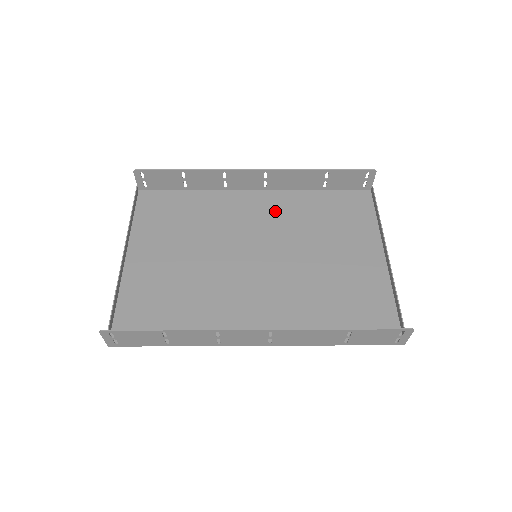
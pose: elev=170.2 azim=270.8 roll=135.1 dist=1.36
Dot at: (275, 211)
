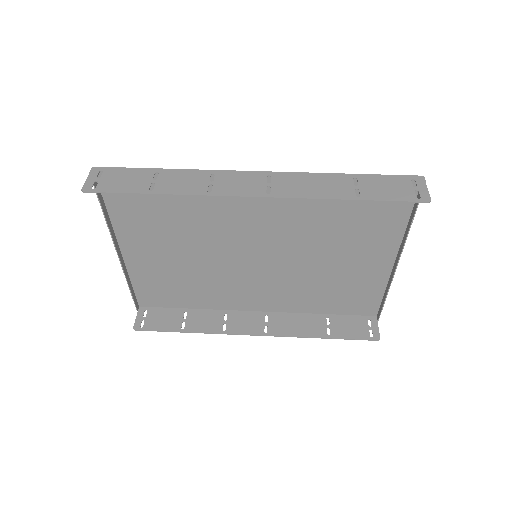
Dot at: (281, 204)
